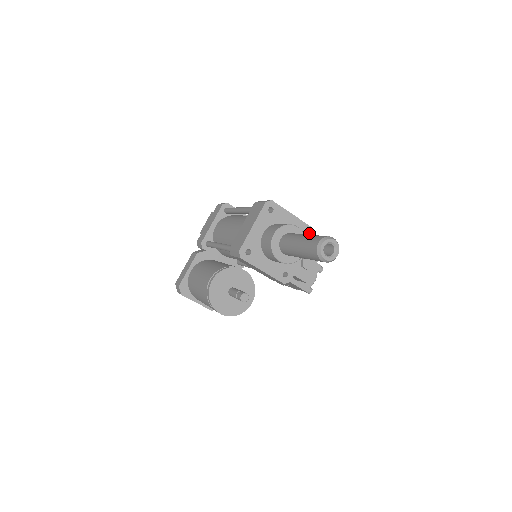
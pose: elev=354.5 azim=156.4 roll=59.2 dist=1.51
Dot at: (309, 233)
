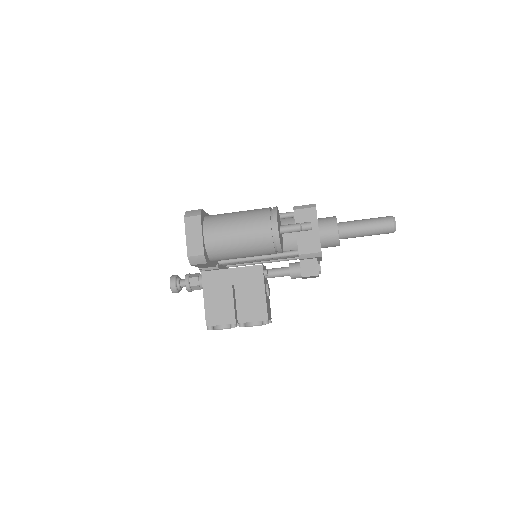
Dot at: occluded
